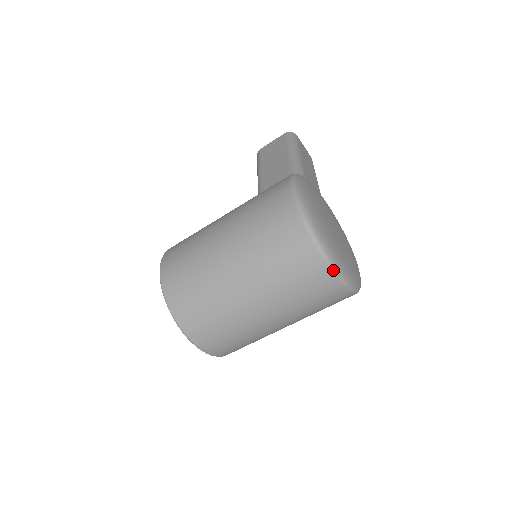
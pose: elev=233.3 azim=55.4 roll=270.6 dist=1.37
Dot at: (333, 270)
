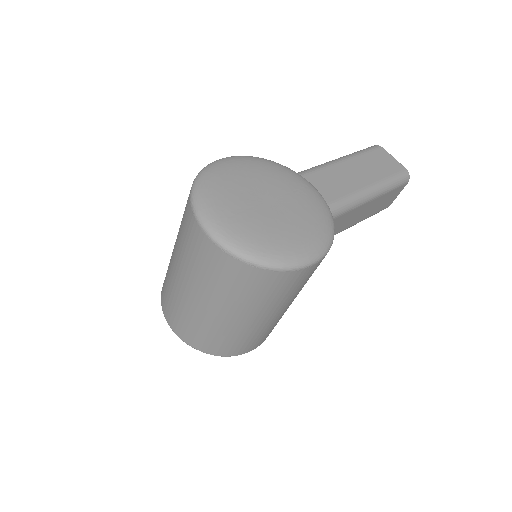
Dot at: (202, 226)
